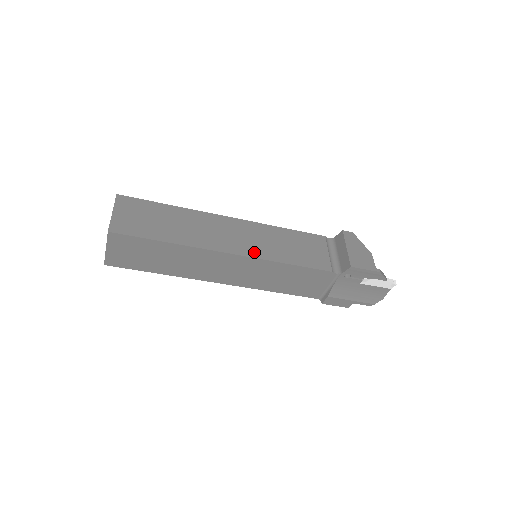
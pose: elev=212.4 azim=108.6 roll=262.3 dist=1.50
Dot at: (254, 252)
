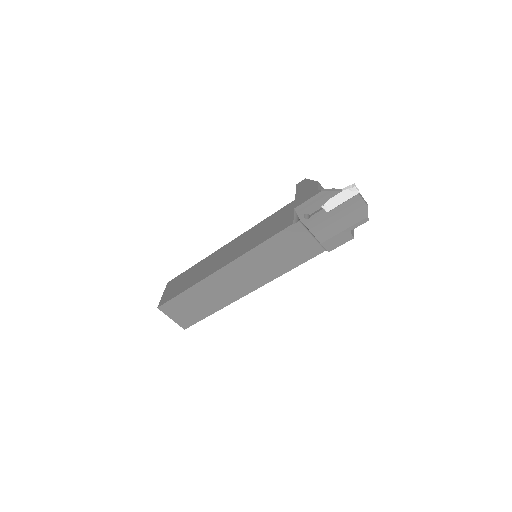
Dot at: (236, 256)
